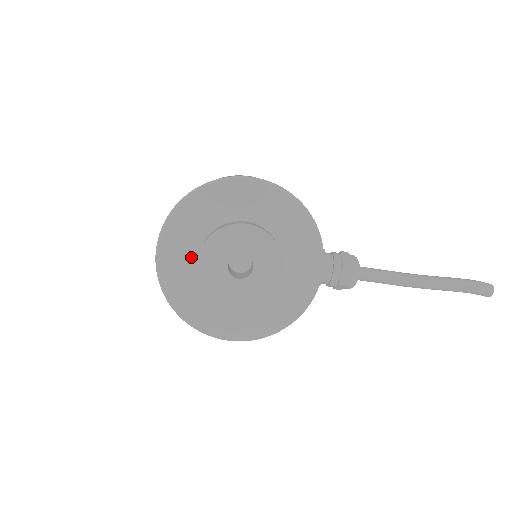
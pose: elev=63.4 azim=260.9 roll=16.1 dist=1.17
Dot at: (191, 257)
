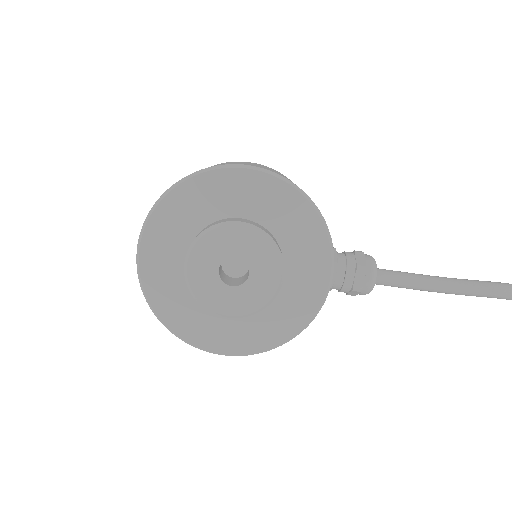
Dot at: (177, 260)
